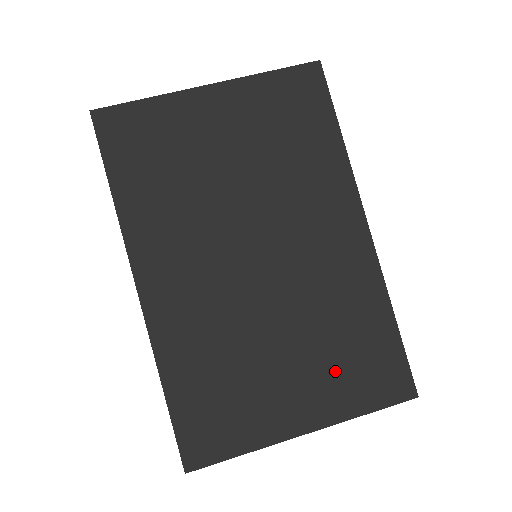
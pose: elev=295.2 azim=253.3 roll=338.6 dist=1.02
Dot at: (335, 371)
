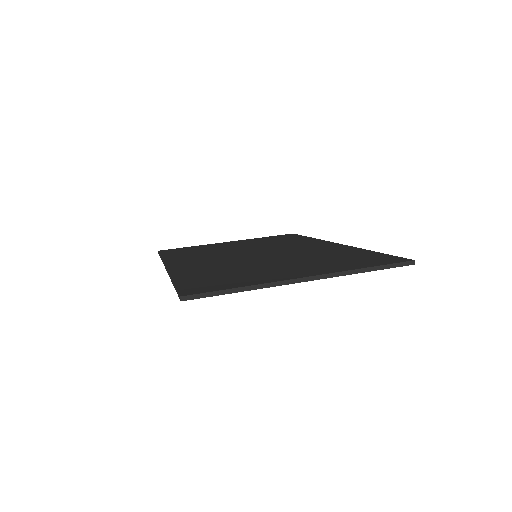
Dot at: (327, 263)
